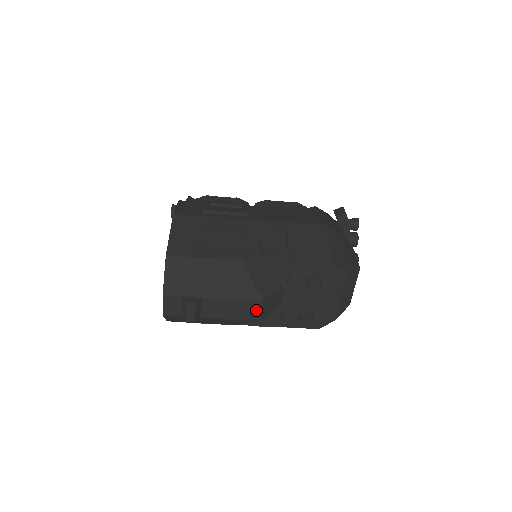
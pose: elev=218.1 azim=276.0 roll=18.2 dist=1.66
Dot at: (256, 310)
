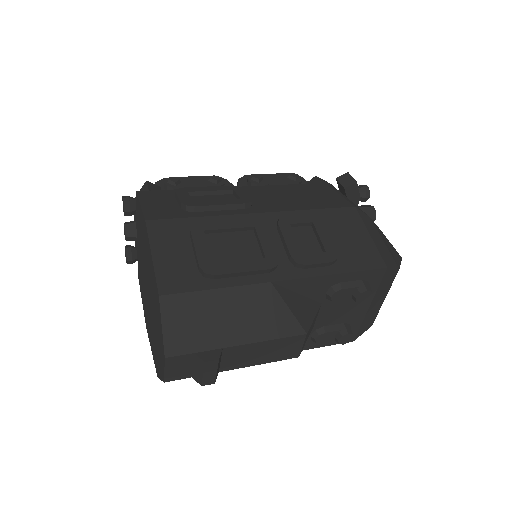
Dot at: (296, 346)
